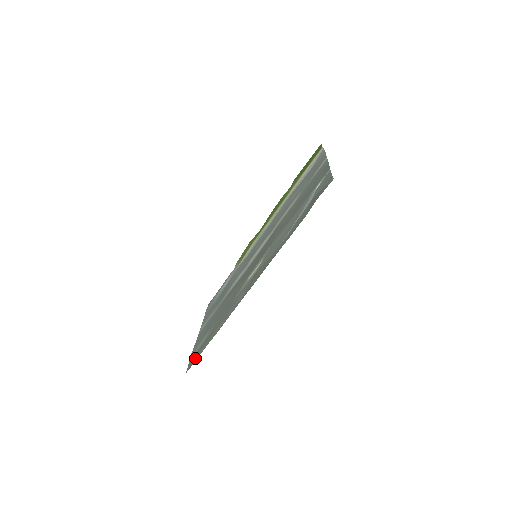
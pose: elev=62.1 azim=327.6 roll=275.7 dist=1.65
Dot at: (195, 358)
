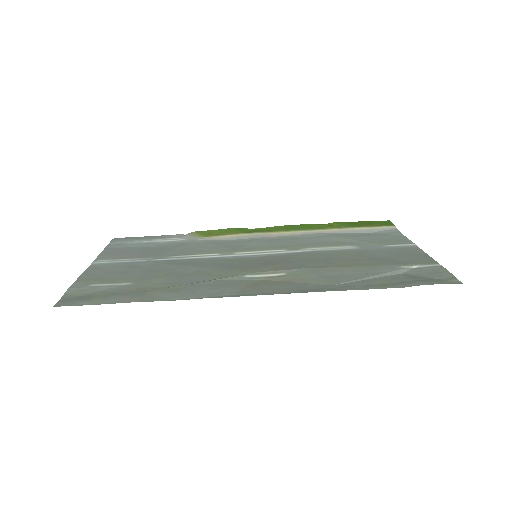
Dot at: (88, 299)
